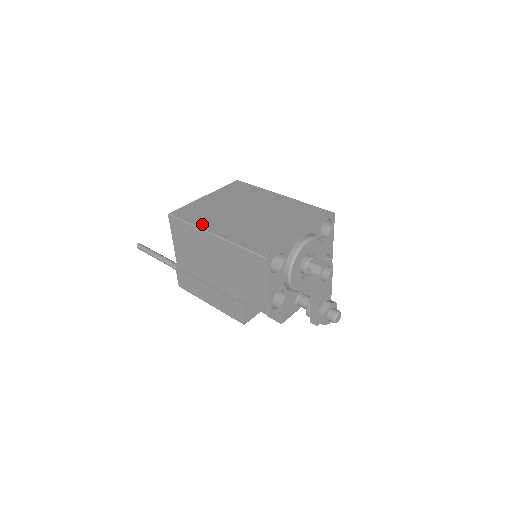
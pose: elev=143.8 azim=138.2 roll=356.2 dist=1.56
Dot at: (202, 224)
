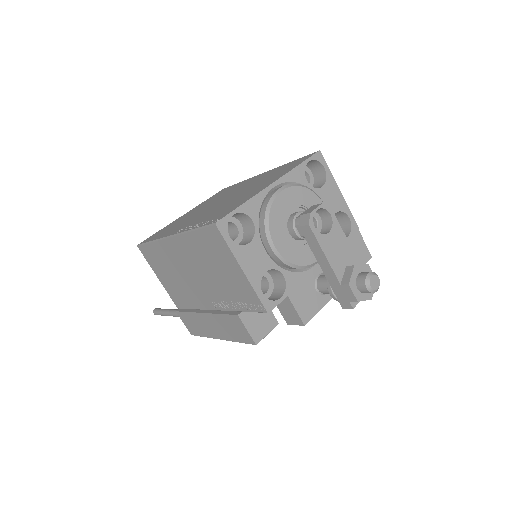
Dot at: (164, 235)
